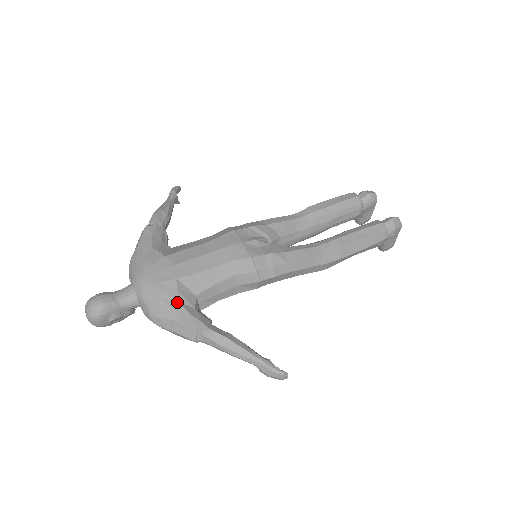
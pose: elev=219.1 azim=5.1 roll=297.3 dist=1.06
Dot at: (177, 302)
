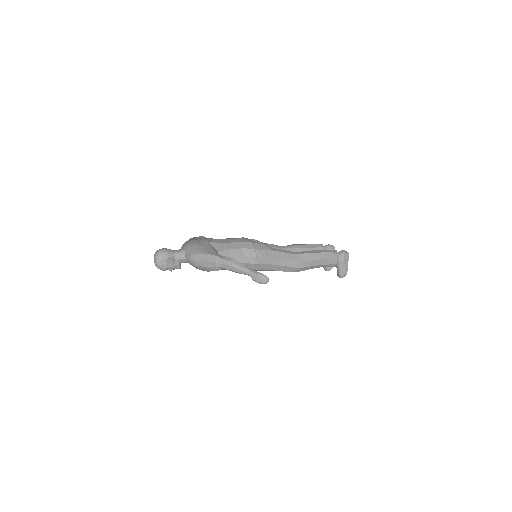
Dot at: (207, 248)
